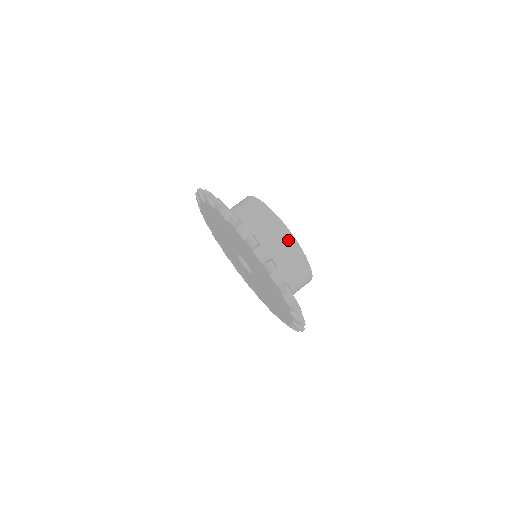
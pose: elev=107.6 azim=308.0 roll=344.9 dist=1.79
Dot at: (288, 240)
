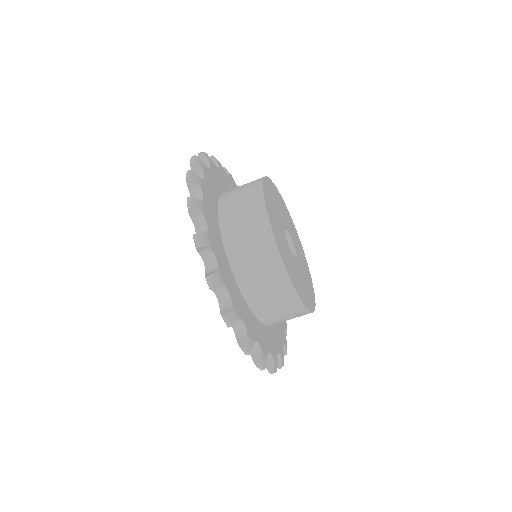
Dot at: (295, 307)
